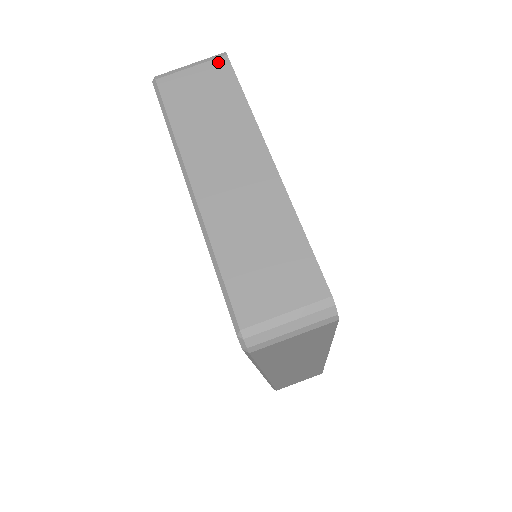
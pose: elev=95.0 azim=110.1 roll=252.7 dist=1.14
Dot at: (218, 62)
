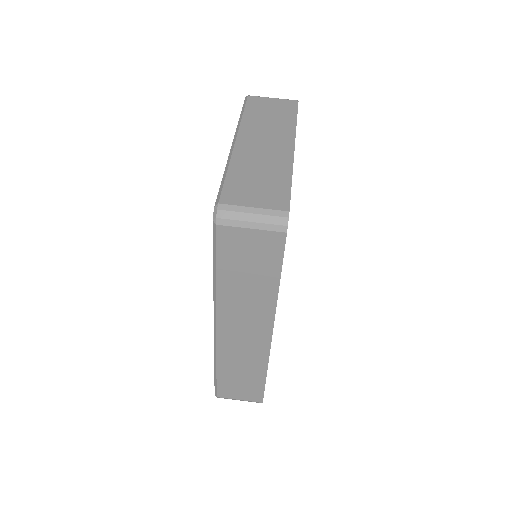
Dot at: (291, 101)
